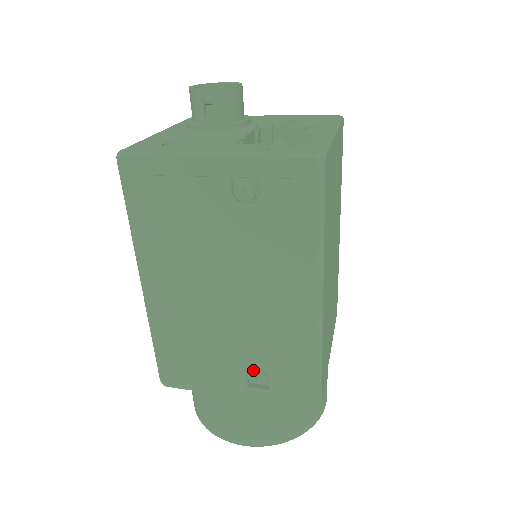
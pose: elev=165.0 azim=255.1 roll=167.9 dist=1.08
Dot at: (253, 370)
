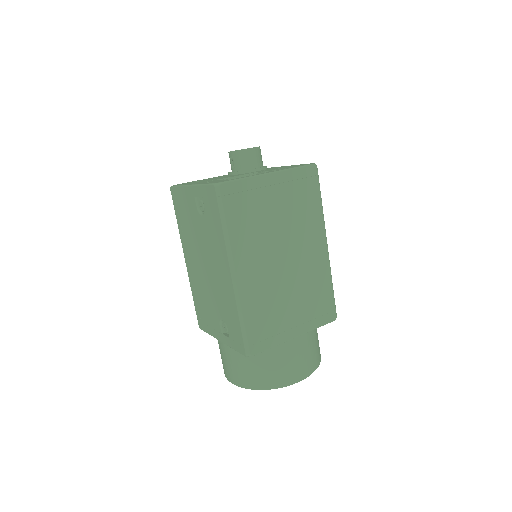
Dot at: (223, 322)
